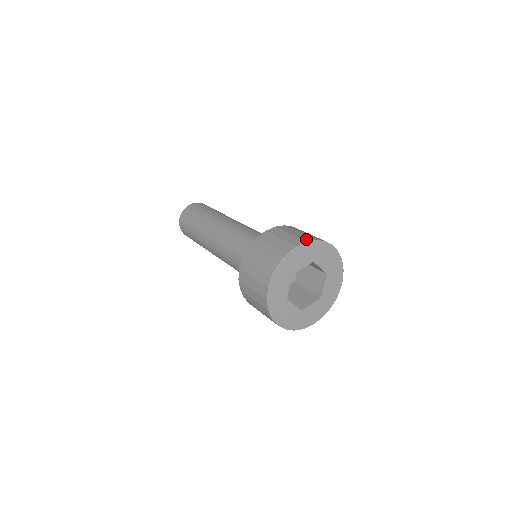
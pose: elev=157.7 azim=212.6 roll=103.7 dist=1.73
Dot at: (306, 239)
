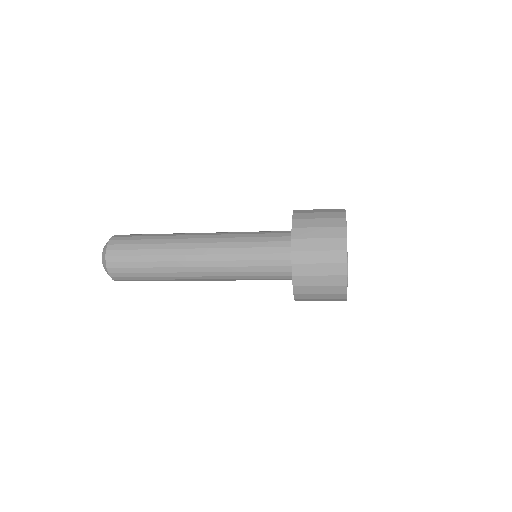
Dot at: occluded
